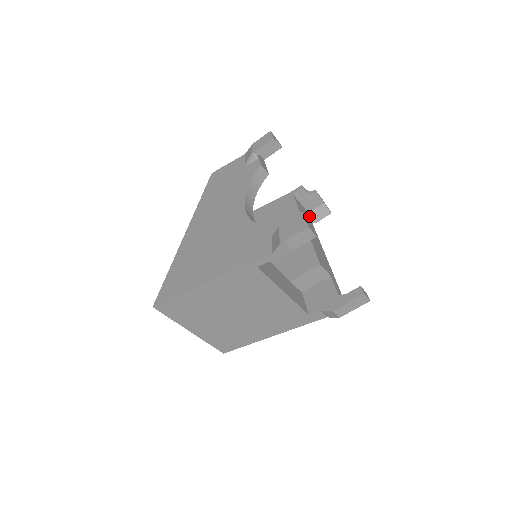
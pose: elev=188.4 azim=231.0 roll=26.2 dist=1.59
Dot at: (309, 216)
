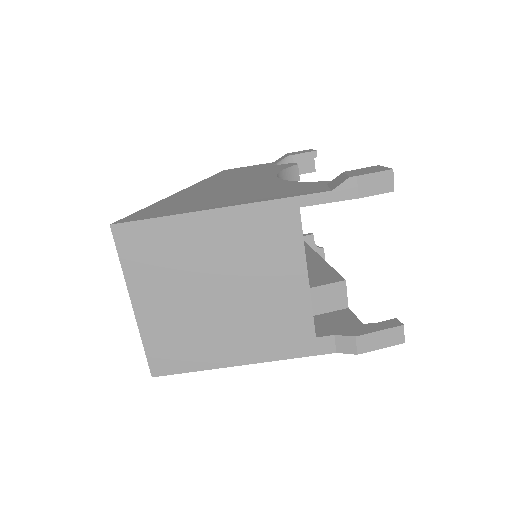
Dot at: occluded
